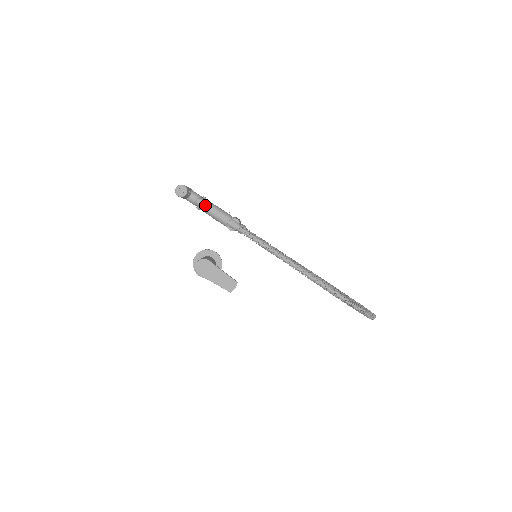
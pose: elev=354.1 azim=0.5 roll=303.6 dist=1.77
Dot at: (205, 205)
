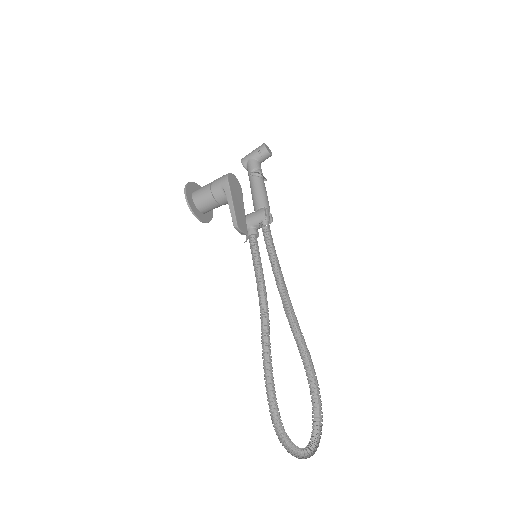
Dot at: (263, 180)
